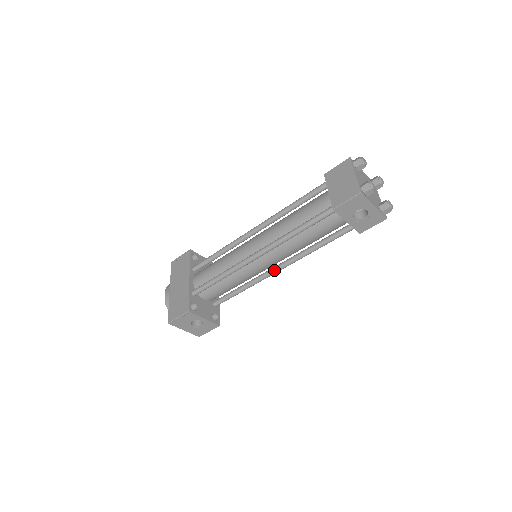
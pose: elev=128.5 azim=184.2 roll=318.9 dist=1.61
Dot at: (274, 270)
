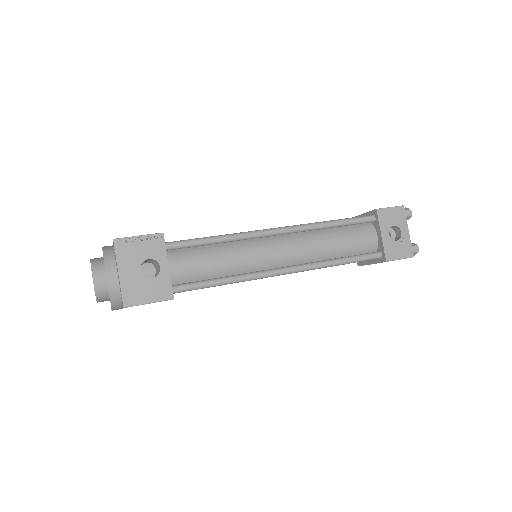
Dot at: (279, 268)
